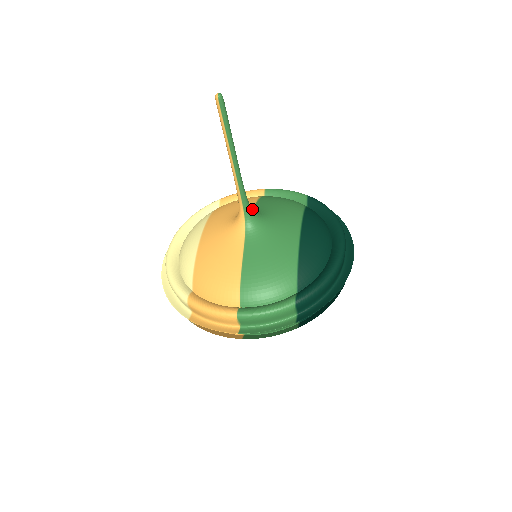
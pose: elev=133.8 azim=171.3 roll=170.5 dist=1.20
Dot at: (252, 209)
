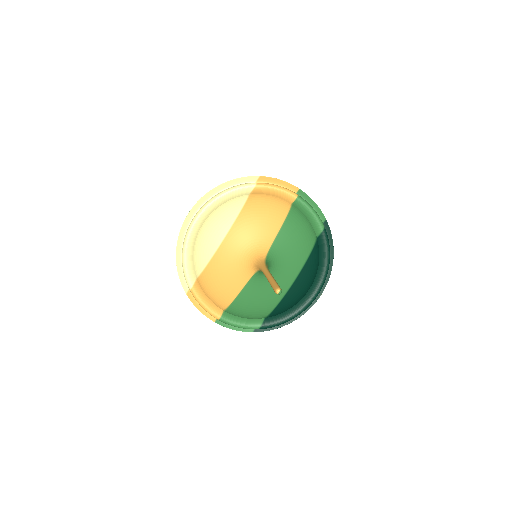
Dot at: (268, 267)
